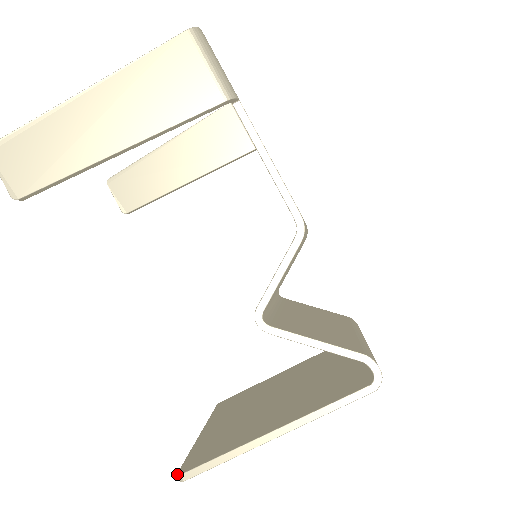
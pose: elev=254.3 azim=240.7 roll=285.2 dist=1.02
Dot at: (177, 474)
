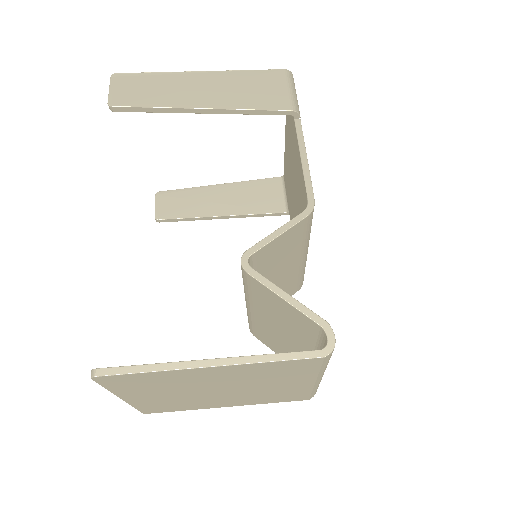
Dot at: (92, 369)
